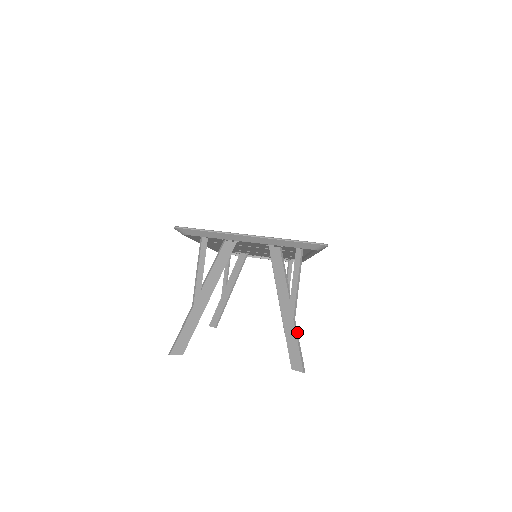
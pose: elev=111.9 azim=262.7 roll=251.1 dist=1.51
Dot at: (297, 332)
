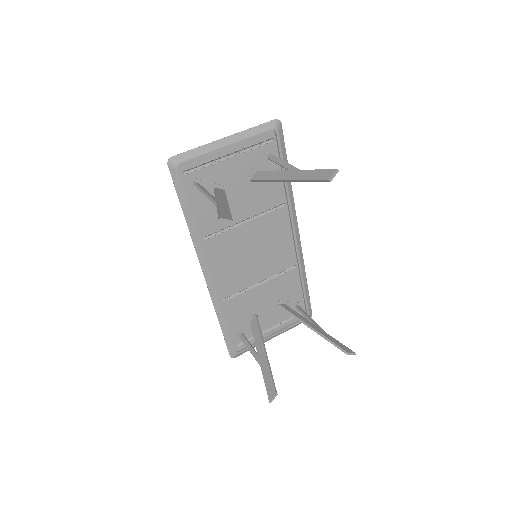
Dot at: (310, 171)
